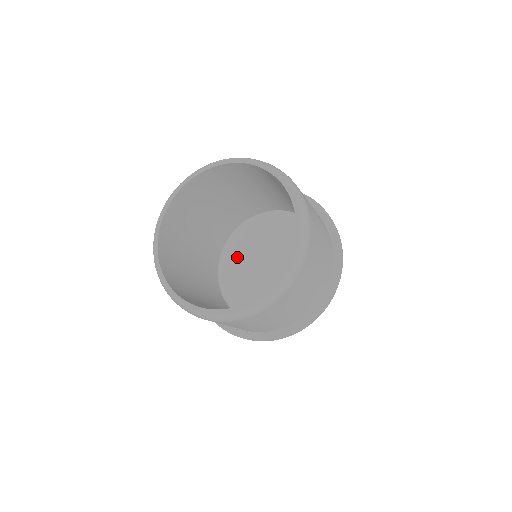
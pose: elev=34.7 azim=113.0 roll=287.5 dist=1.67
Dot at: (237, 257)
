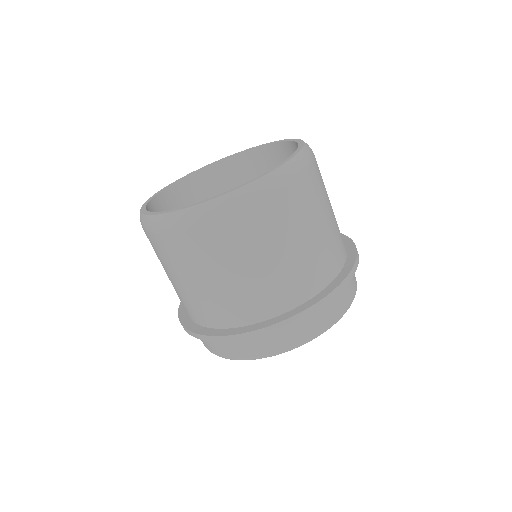
Dot at: occluded
